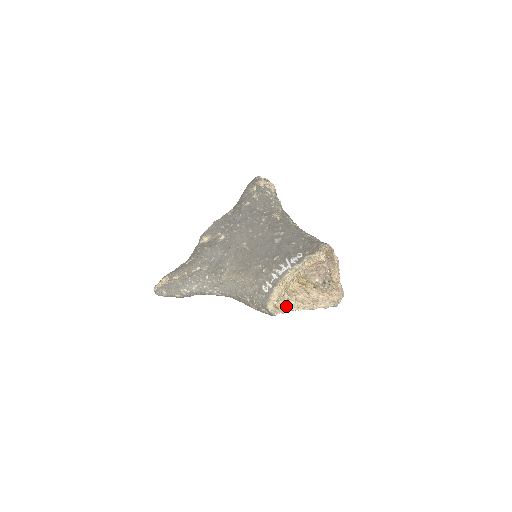
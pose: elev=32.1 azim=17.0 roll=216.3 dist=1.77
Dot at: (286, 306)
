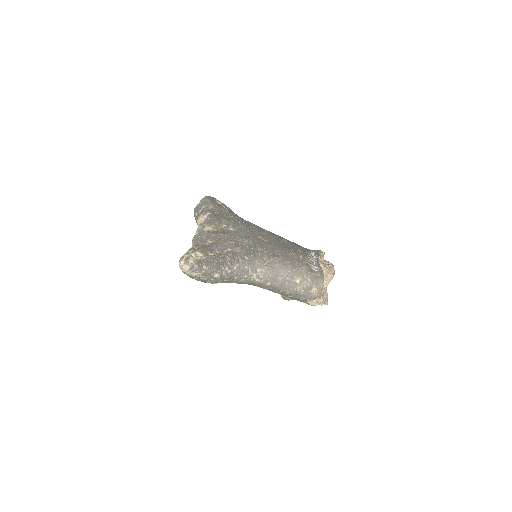
Dot at: occluded
